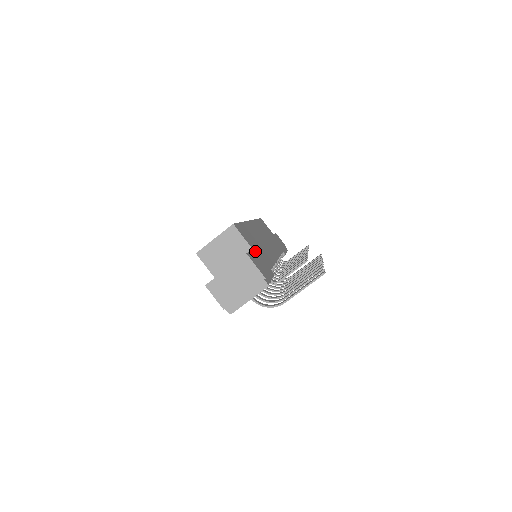
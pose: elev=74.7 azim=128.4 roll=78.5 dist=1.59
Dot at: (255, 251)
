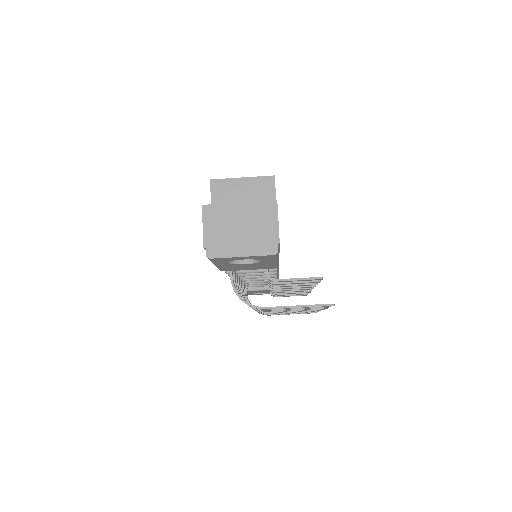
Dot at: occluded
